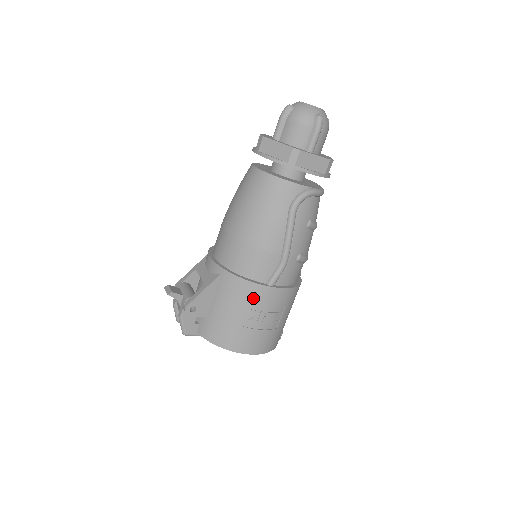
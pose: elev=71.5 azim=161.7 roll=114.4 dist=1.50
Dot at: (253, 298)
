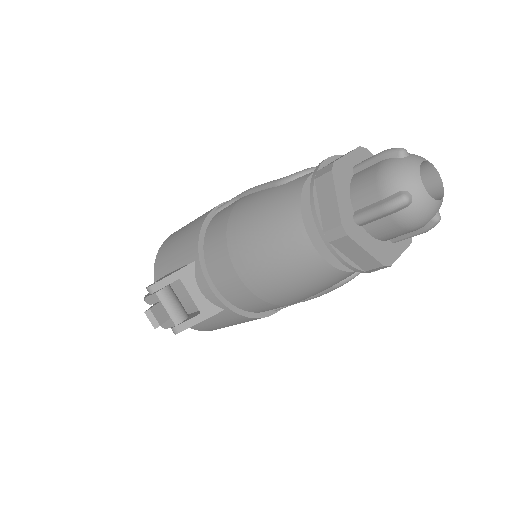
Dot at: occluded
